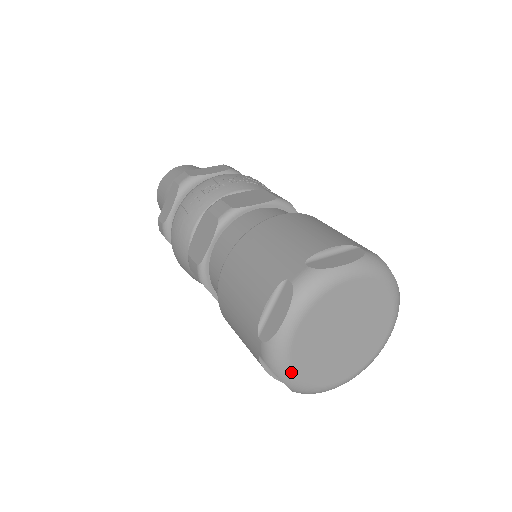
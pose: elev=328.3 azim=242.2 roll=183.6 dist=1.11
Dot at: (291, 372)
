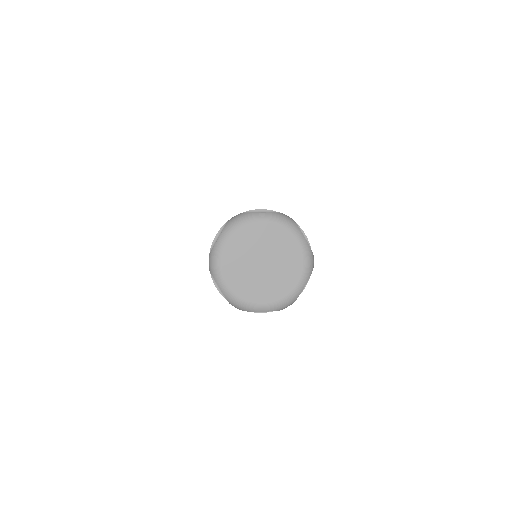
Dot at: (222, 277)
